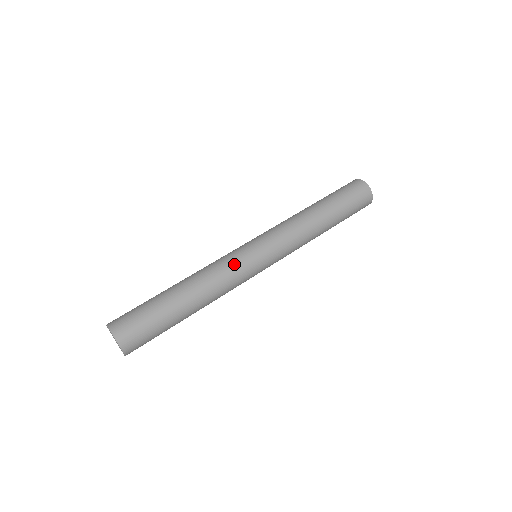
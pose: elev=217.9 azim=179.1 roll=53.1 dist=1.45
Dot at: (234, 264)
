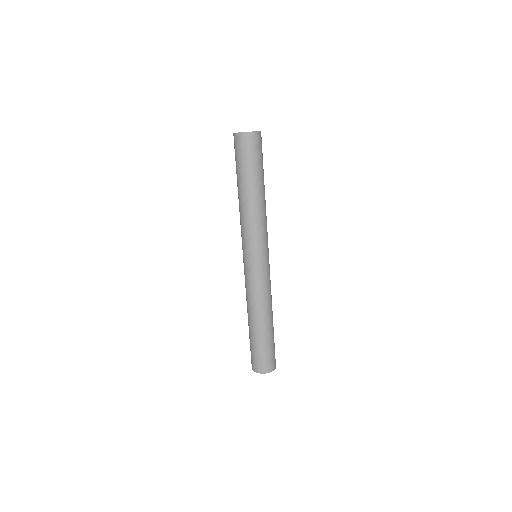
Dot at: (266, 281)
